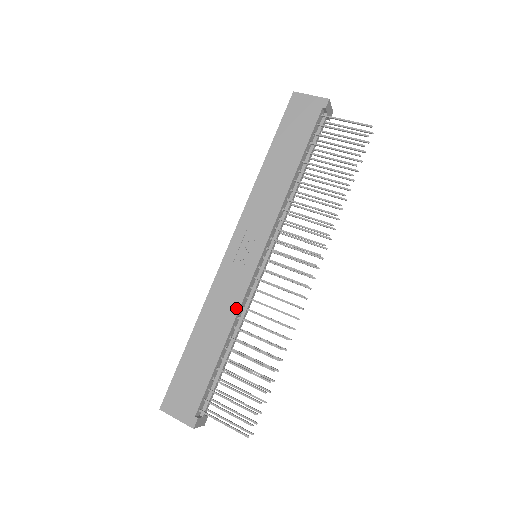
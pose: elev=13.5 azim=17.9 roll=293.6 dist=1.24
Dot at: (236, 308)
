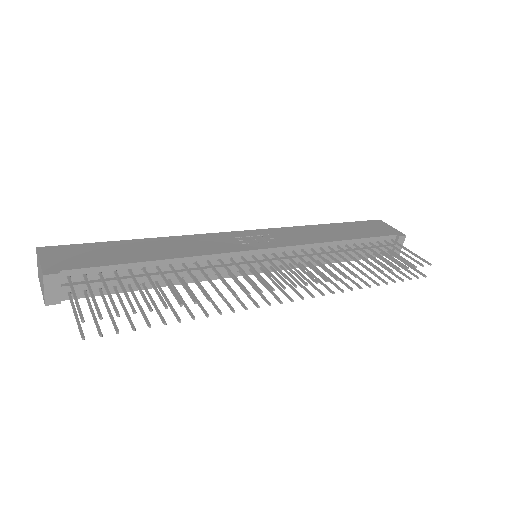
Dot at: (203, 253)
